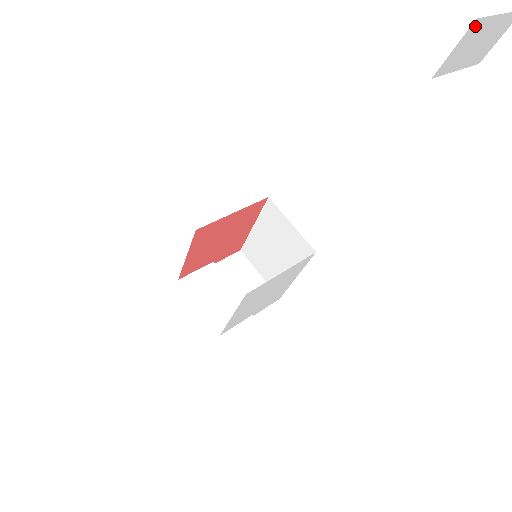
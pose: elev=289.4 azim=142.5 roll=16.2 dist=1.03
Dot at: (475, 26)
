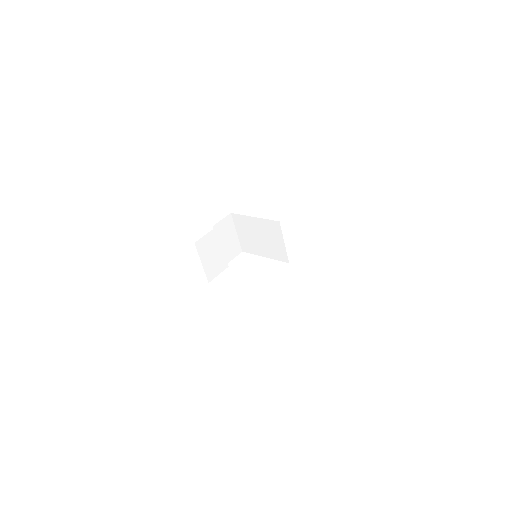
Dot at: occluded
